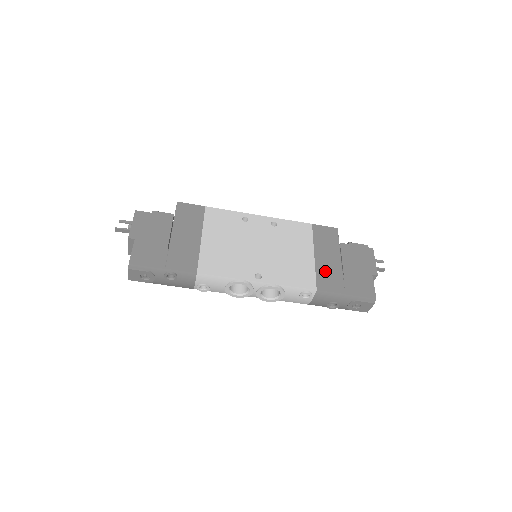
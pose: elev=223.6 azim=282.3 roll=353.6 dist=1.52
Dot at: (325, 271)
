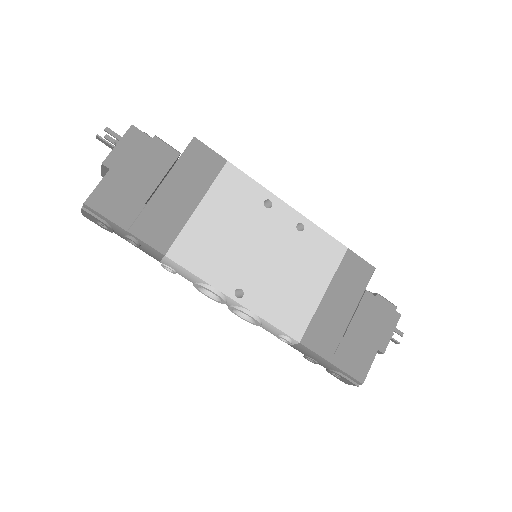
Dot at: (325, 321)
